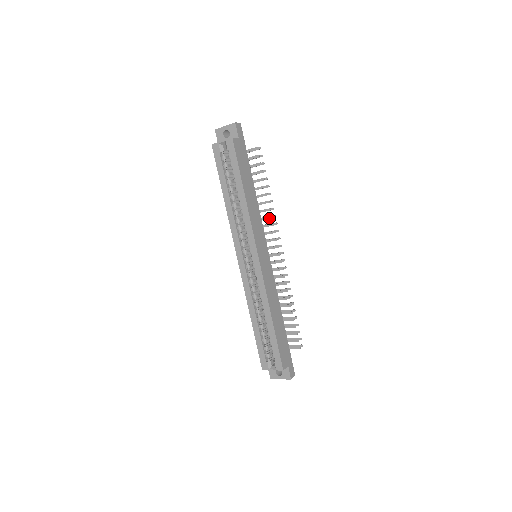
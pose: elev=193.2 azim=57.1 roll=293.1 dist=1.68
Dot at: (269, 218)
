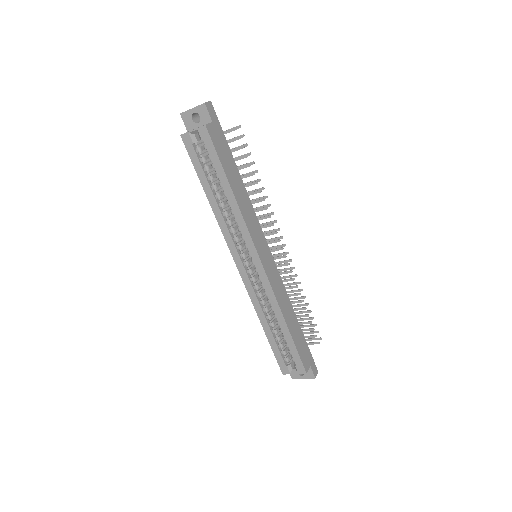
Dot at: occluded
